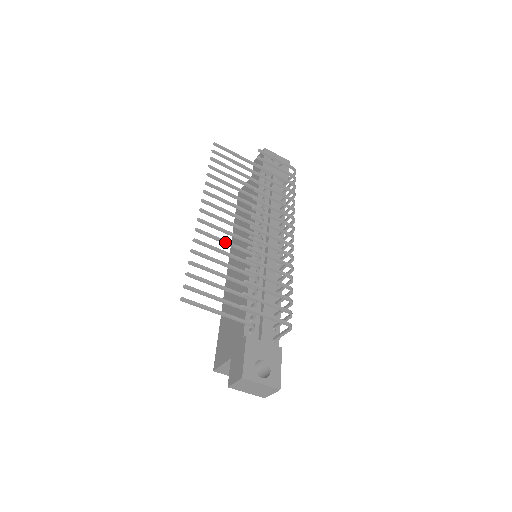
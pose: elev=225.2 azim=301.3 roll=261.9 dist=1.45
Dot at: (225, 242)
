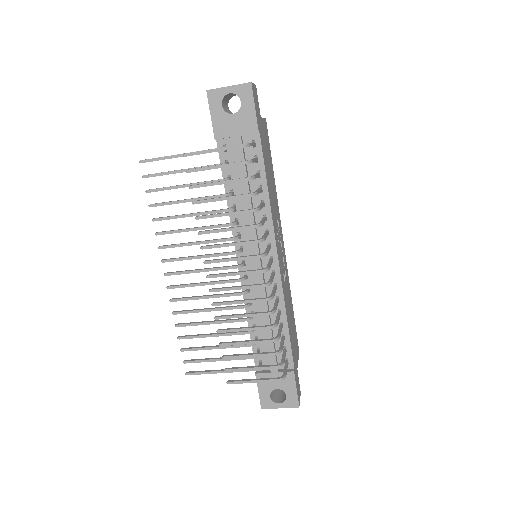
Dot at: occluded
